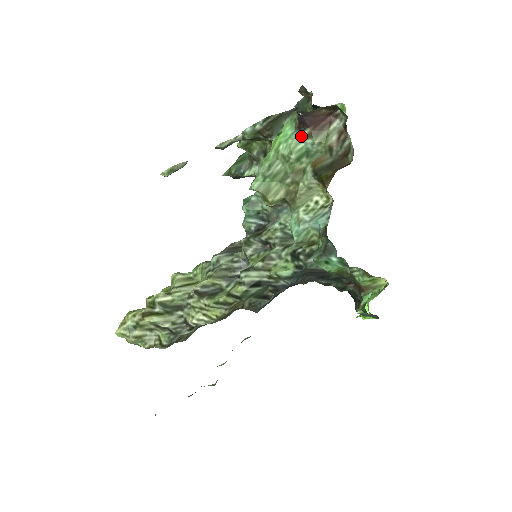
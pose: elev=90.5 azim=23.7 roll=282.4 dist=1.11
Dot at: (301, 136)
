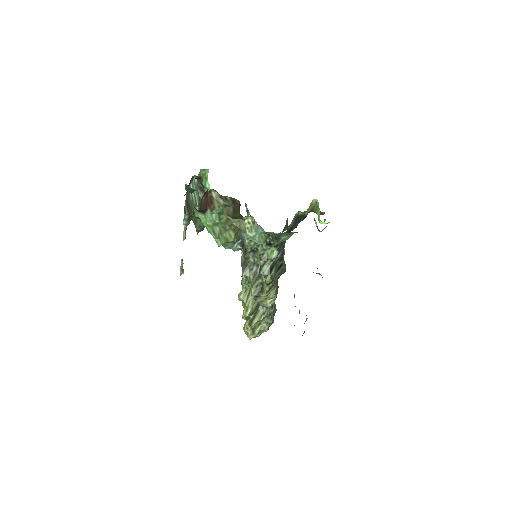
Dot at: (209, 213)
